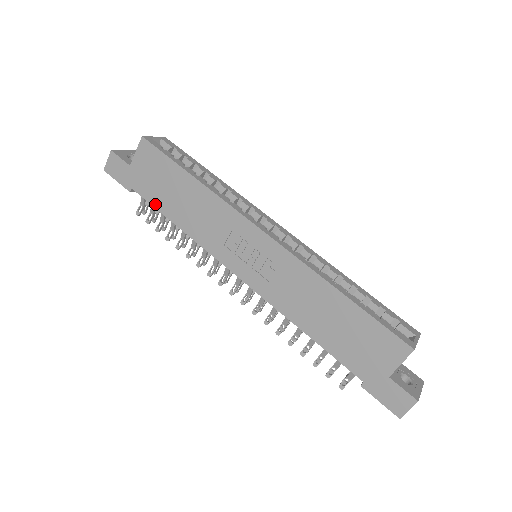
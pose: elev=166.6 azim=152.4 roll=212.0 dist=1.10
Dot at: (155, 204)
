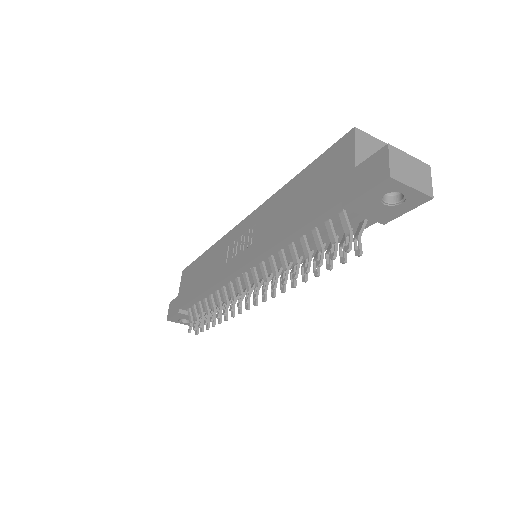
Dot at: (190, 299)
